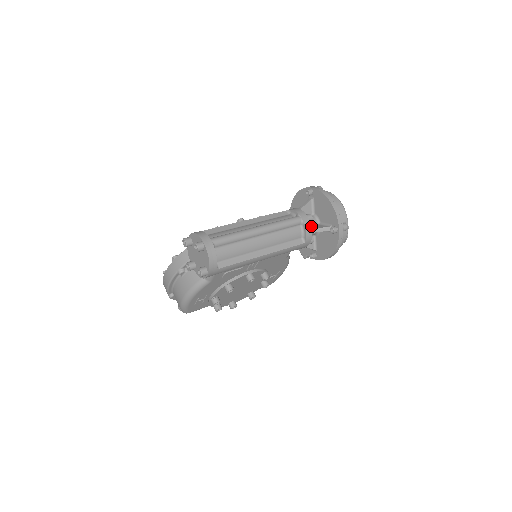
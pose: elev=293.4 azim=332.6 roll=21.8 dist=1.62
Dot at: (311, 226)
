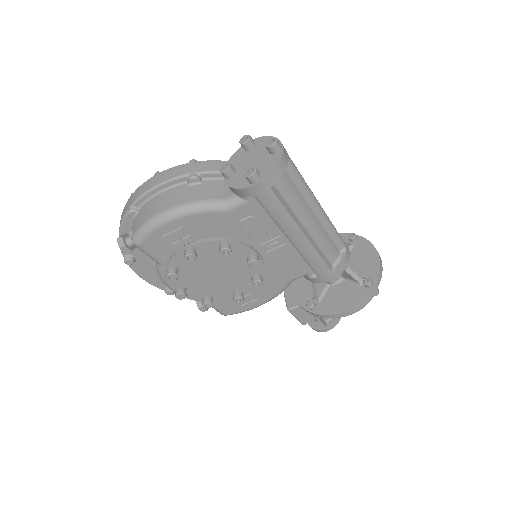
Dot at: occluded
